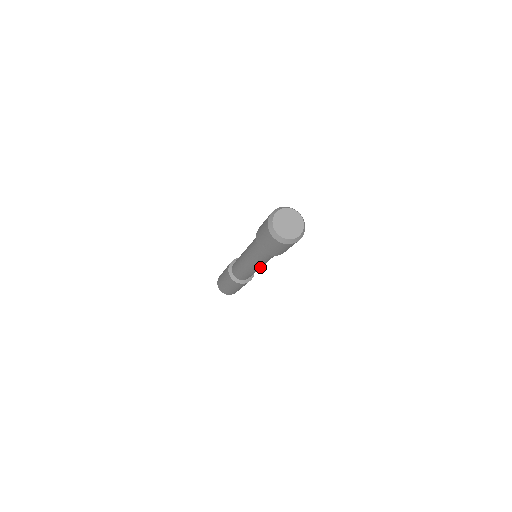
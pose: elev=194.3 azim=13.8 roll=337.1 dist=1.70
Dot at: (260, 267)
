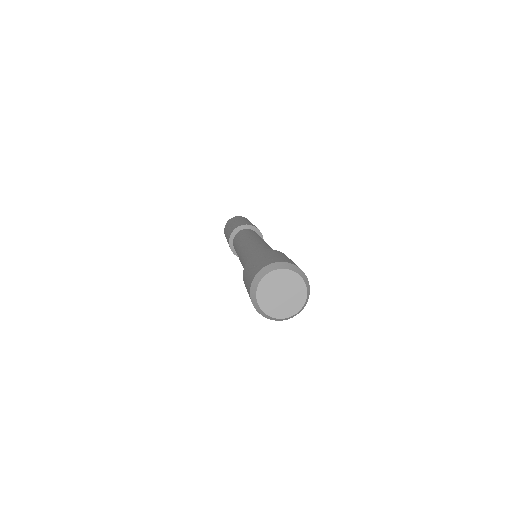
Dot at: occluded
